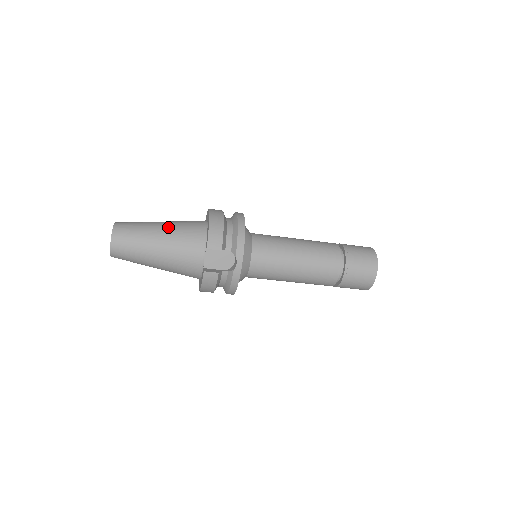
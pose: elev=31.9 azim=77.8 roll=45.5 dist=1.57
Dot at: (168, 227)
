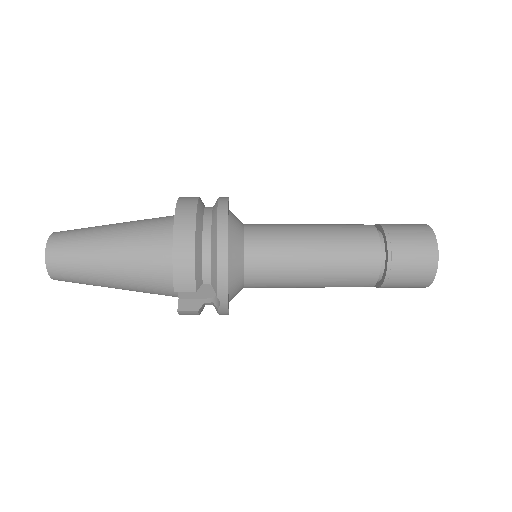
Dot at: (119, 248)
